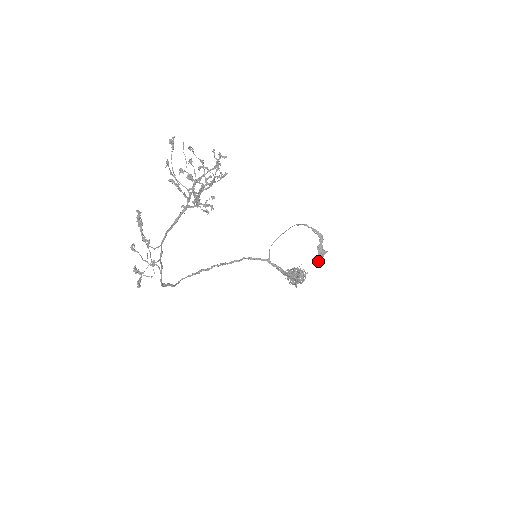
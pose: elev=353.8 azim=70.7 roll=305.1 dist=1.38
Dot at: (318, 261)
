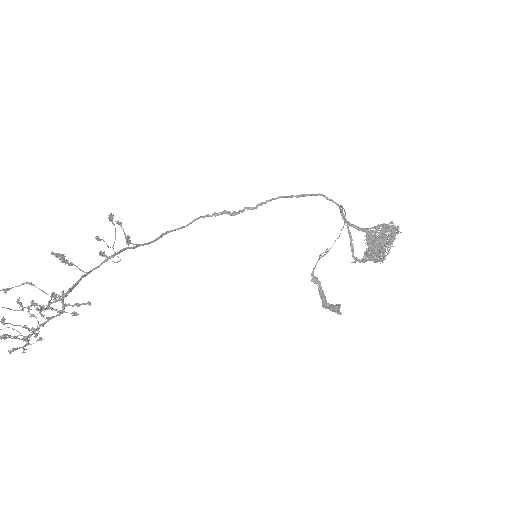
Dot at: occluded
